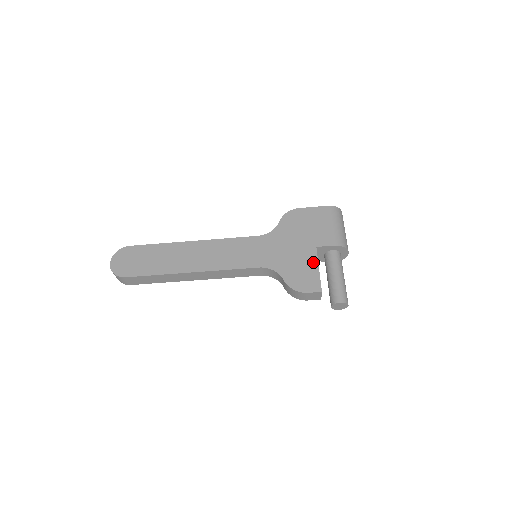
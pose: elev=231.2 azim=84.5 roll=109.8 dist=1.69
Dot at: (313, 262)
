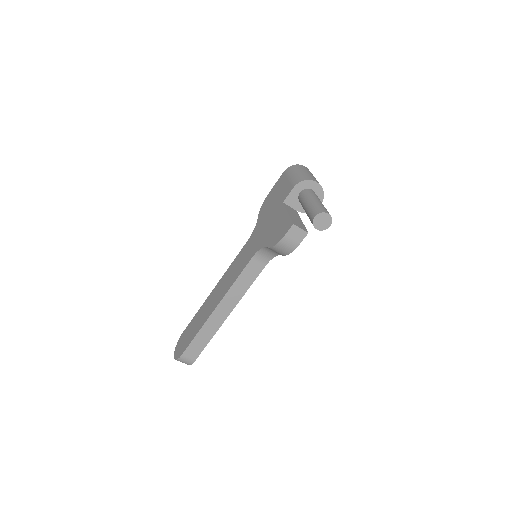
Dot at: (283, 214)
